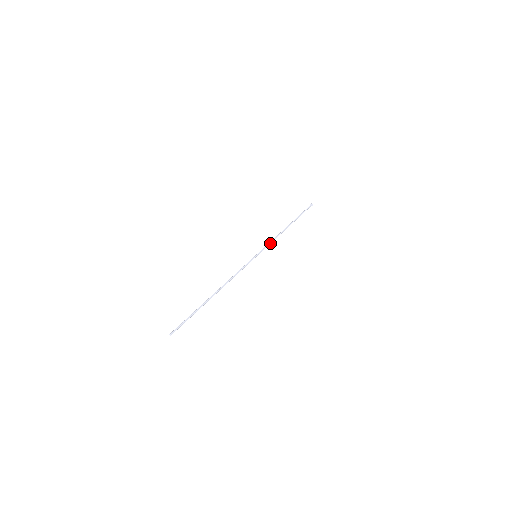
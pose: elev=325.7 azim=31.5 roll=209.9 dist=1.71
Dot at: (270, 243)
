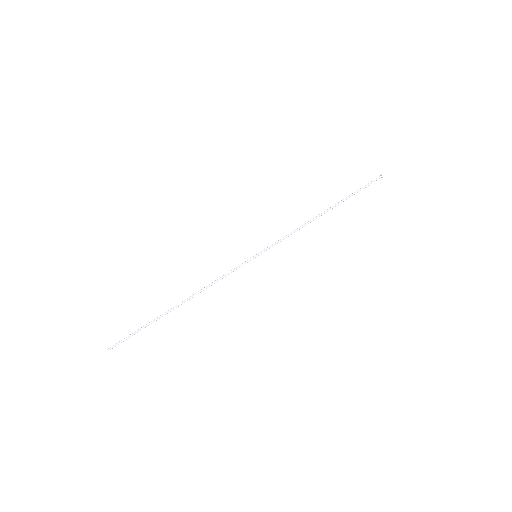
Dot at: occluded
